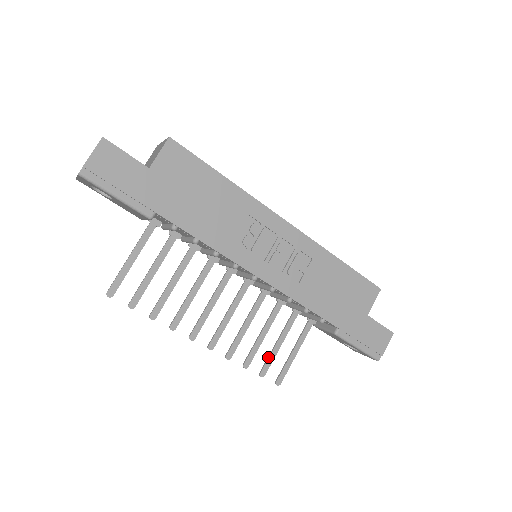
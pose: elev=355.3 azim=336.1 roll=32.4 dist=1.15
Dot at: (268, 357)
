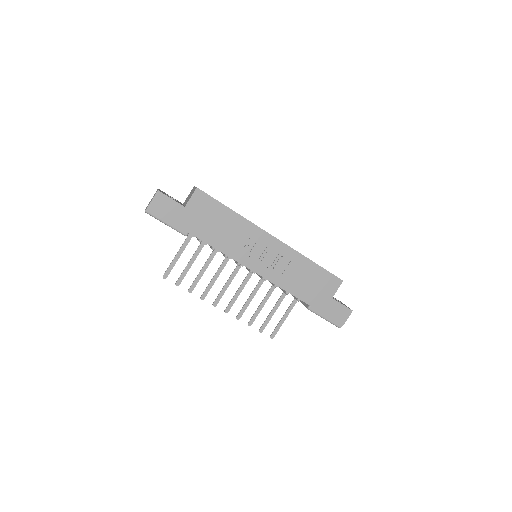
Dot at: (265, 320)
